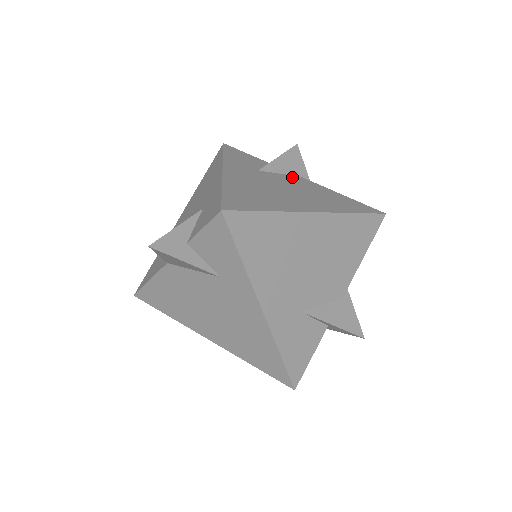
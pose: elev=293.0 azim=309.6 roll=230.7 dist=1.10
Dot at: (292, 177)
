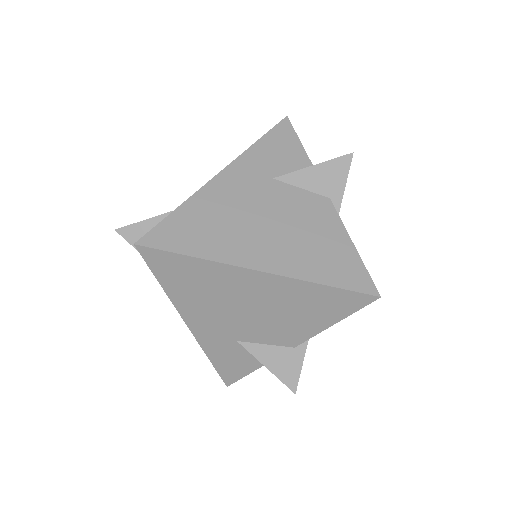
Dot at: (312, 198)
